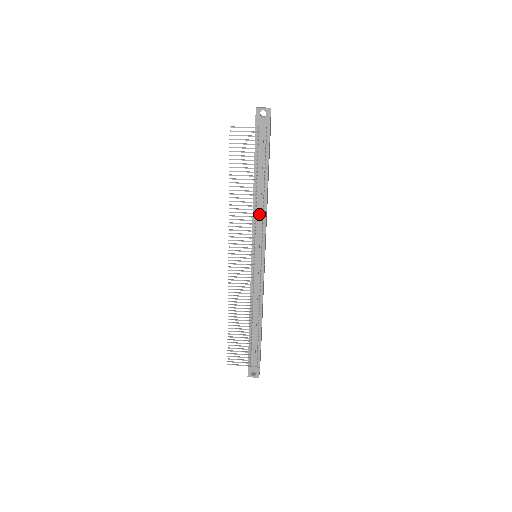
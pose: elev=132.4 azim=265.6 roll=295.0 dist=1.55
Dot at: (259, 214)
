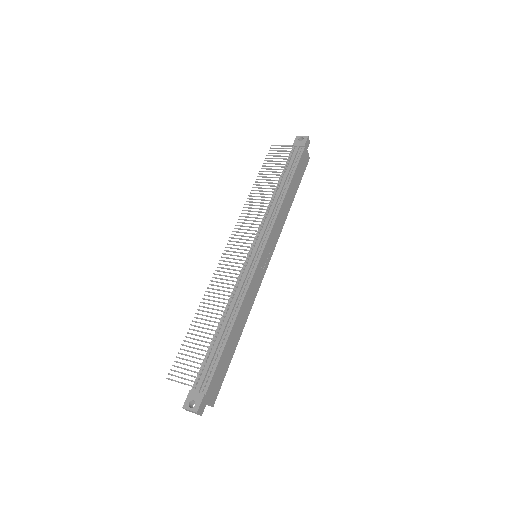
Dot at: (272, 209)
